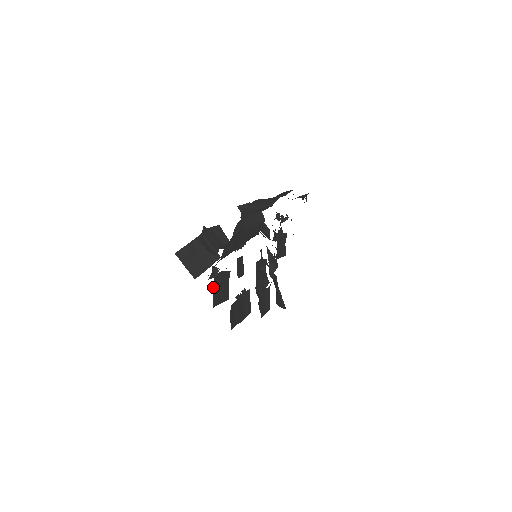
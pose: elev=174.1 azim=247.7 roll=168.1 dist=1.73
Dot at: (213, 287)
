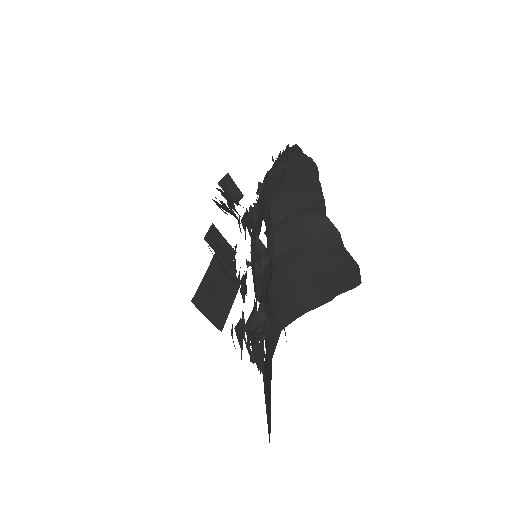
Dot at: occluded
